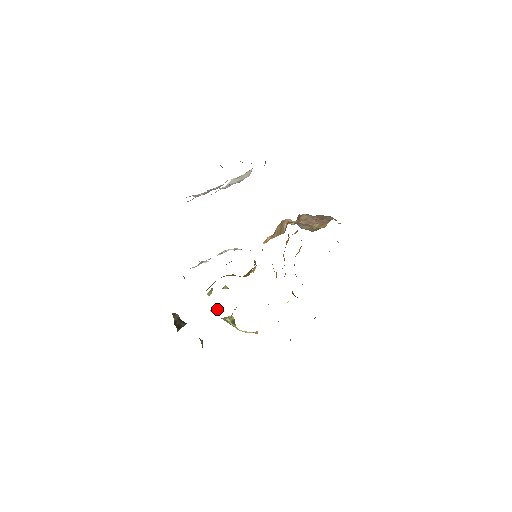
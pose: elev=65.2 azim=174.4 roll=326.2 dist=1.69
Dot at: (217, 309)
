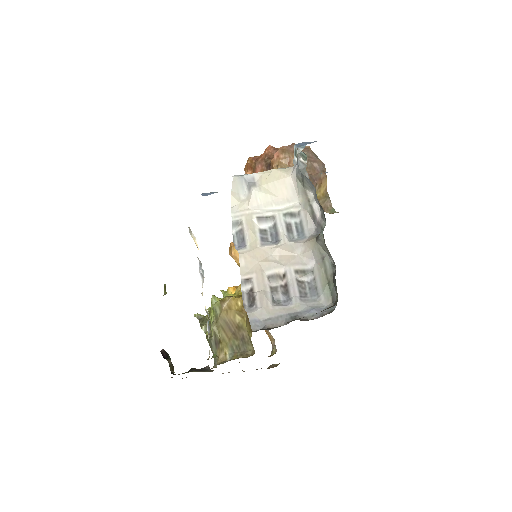
Dot at: (198, 316)
